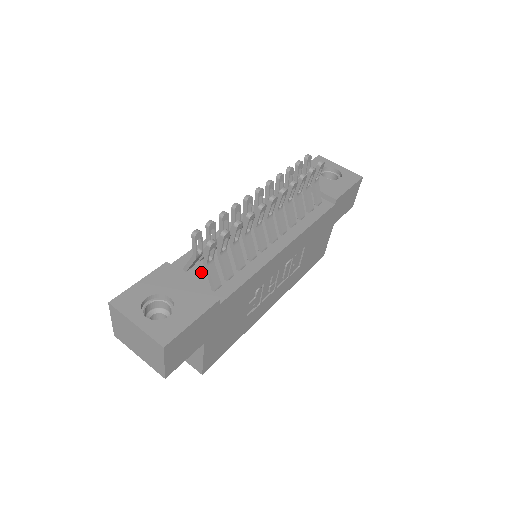
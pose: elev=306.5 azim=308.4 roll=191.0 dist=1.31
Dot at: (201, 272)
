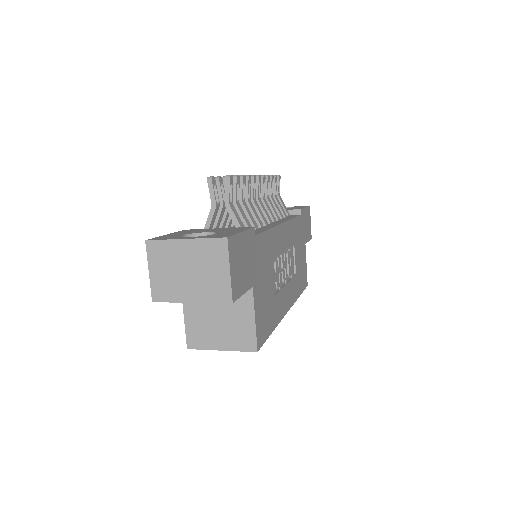
Dot at: occluded
